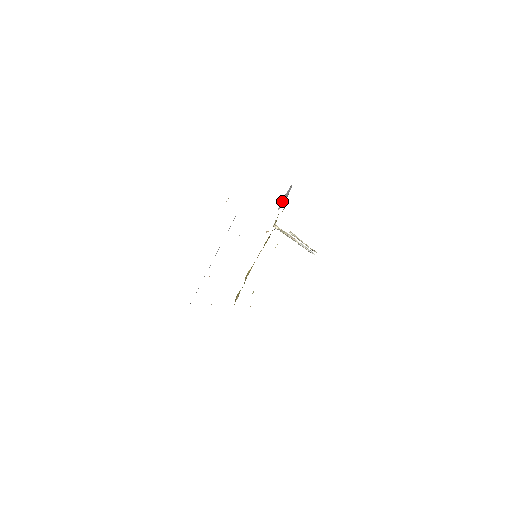
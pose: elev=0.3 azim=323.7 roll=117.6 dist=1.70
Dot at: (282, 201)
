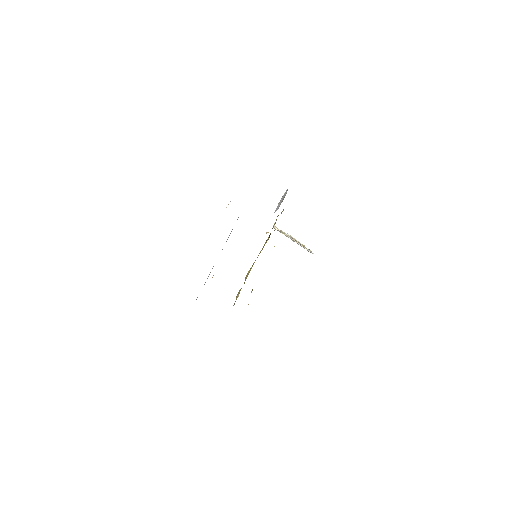
Dot at: (278, 205)
